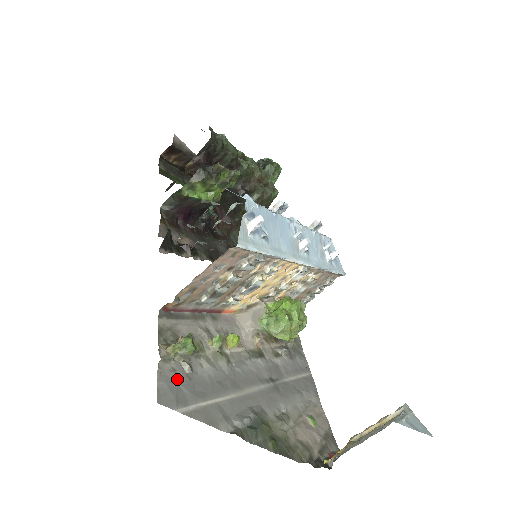
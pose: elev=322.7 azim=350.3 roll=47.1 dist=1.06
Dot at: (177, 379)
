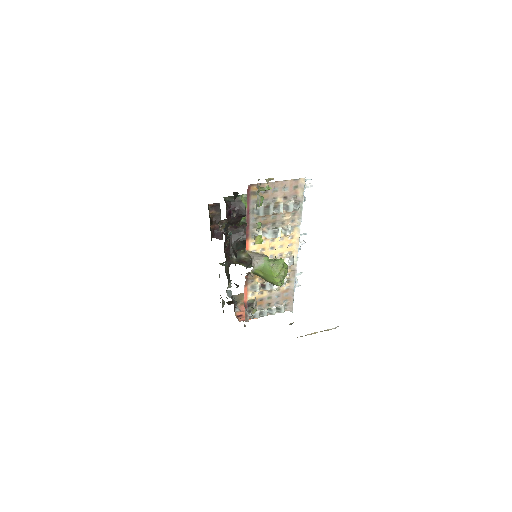
Dot at: occluded
